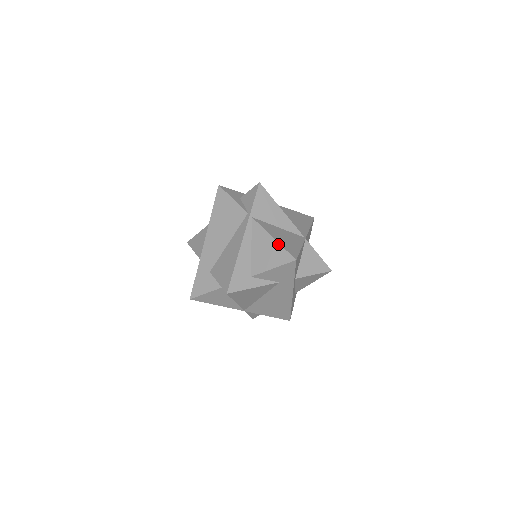
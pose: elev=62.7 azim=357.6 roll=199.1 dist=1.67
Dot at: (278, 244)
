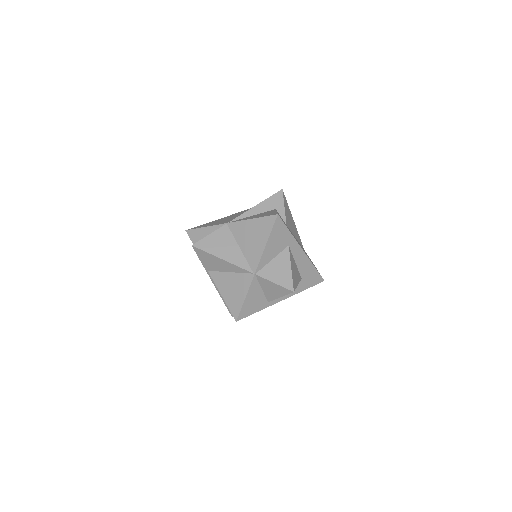
Dot at: (225, 302)
